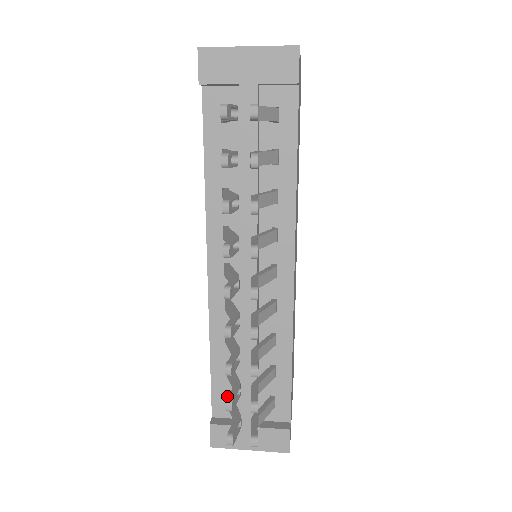
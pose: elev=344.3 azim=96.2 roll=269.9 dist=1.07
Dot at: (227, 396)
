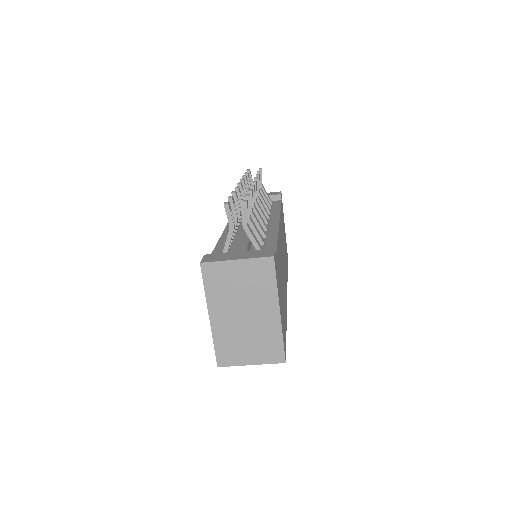
Dot at: occluded
